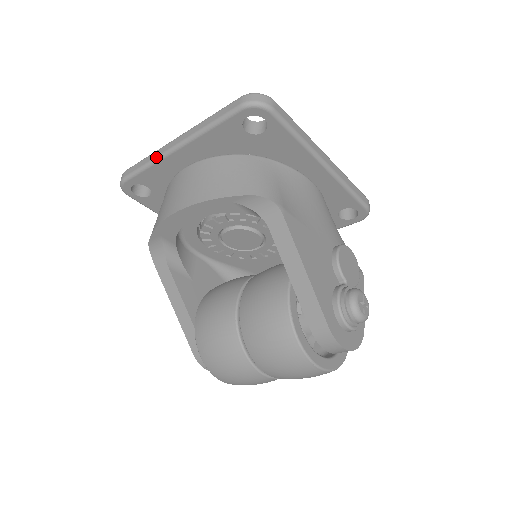
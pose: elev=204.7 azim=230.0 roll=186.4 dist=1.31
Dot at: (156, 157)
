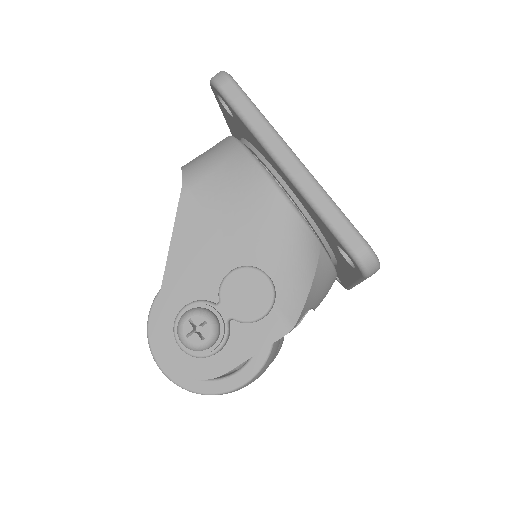
Dot at: occluded
